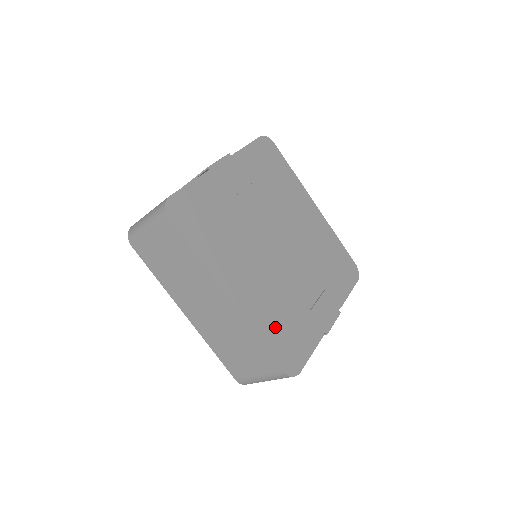
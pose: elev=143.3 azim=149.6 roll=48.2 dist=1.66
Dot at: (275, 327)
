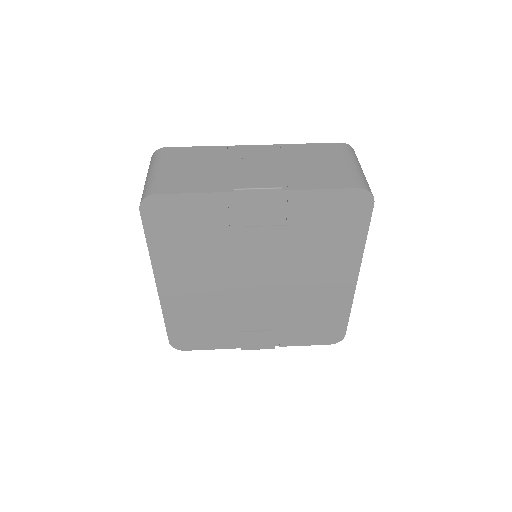
Dot at: (188, 321)
